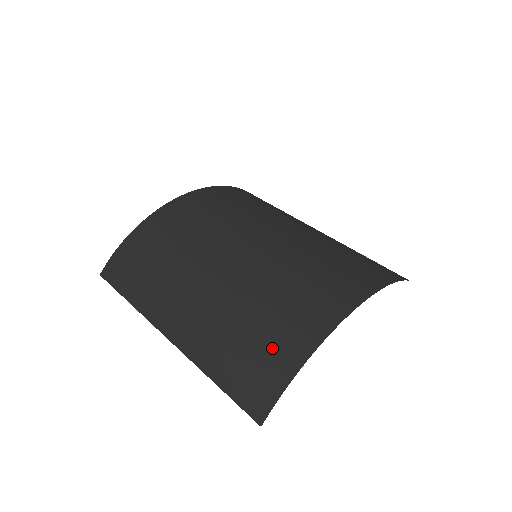
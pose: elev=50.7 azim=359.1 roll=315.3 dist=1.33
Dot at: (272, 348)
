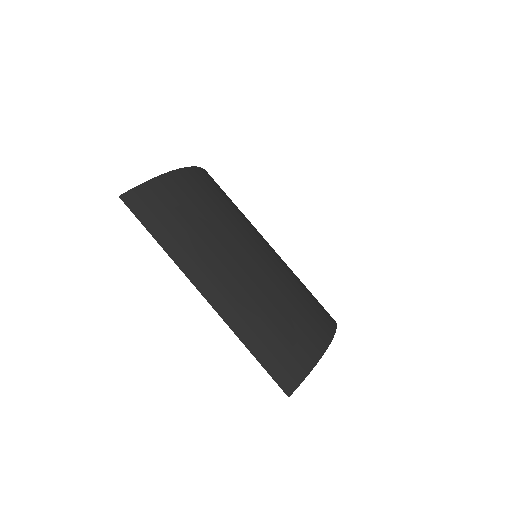
Dot at: (300, 337)
